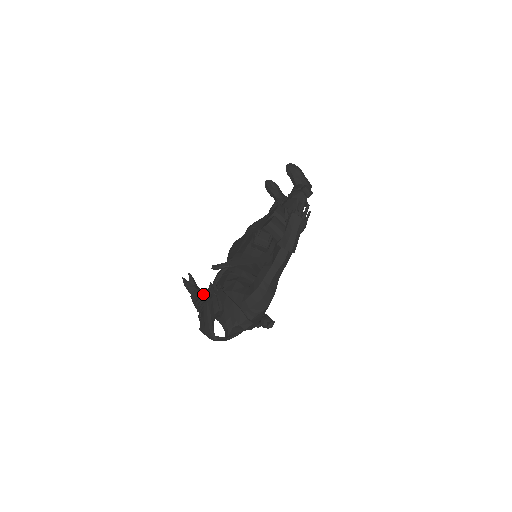
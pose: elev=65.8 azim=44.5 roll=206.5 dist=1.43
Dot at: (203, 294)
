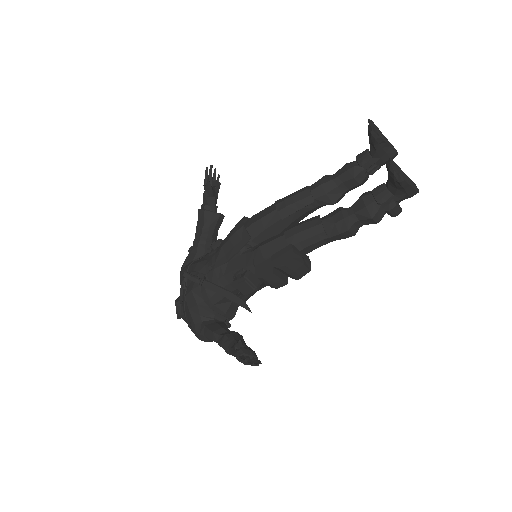
Dot at: (205, 225)
